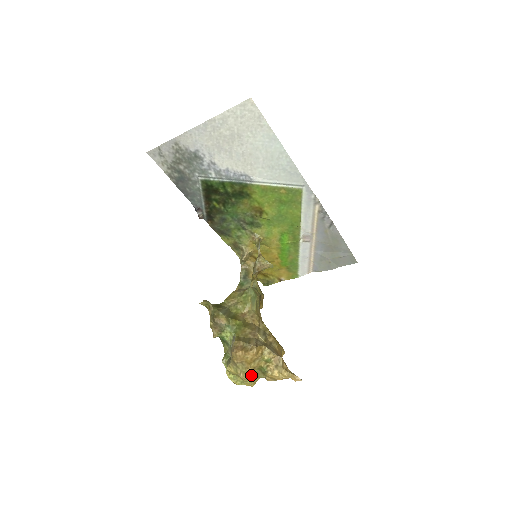
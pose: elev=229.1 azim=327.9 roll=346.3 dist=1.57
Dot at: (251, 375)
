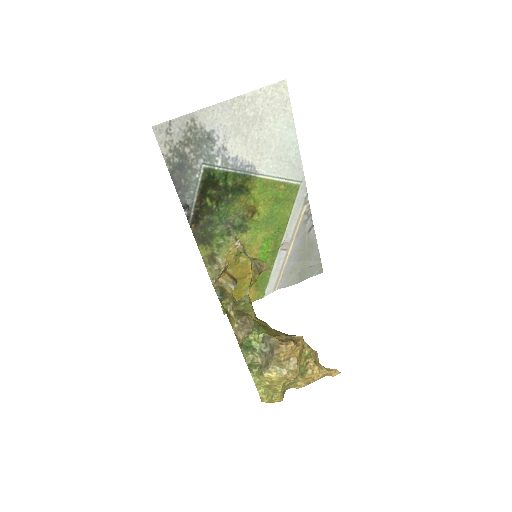
Dot at: occluded
